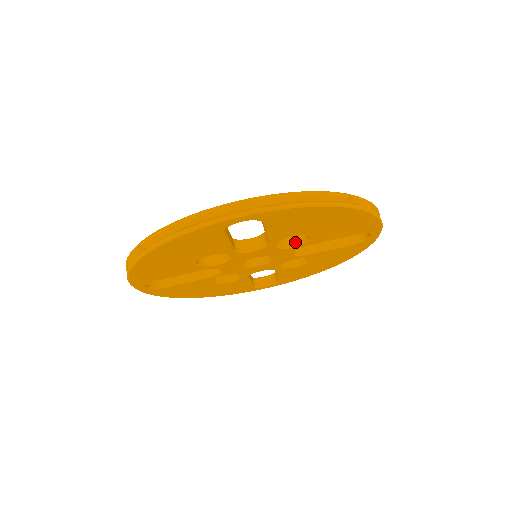
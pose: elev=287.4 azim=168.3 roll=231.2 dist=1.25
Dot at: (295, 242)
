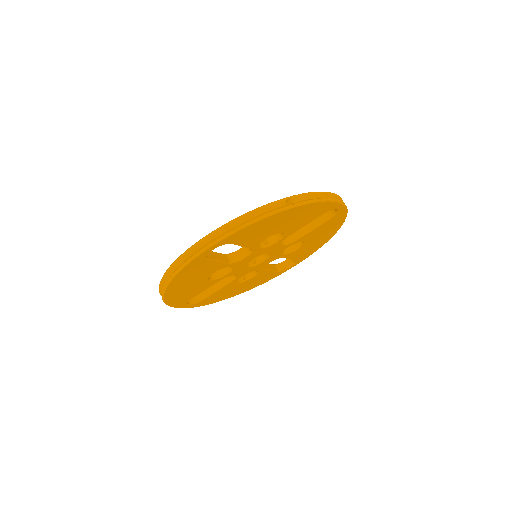
Dot at: (276, 238)
